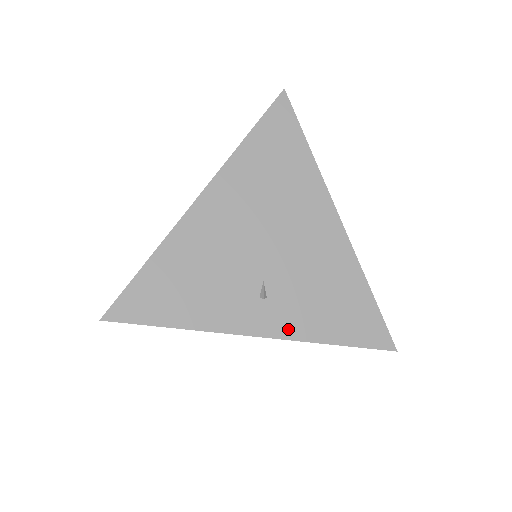
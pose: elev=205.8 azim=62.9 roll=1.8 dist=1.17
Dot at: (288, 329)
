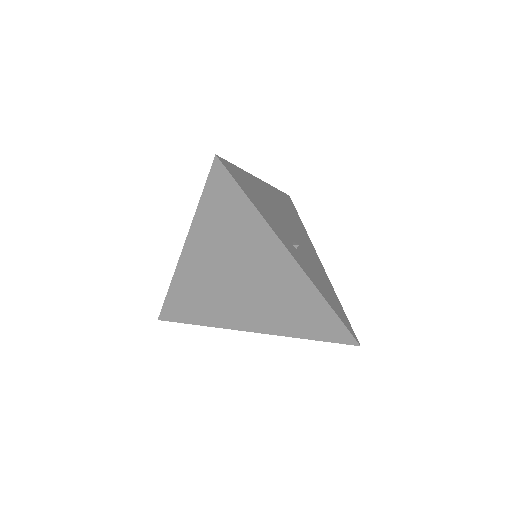
Dot at: (309, 274)
